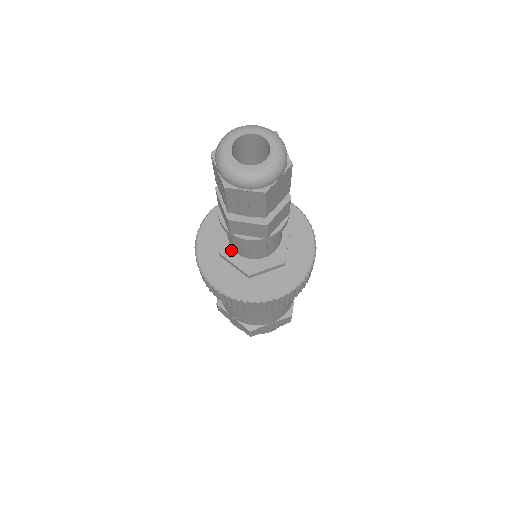
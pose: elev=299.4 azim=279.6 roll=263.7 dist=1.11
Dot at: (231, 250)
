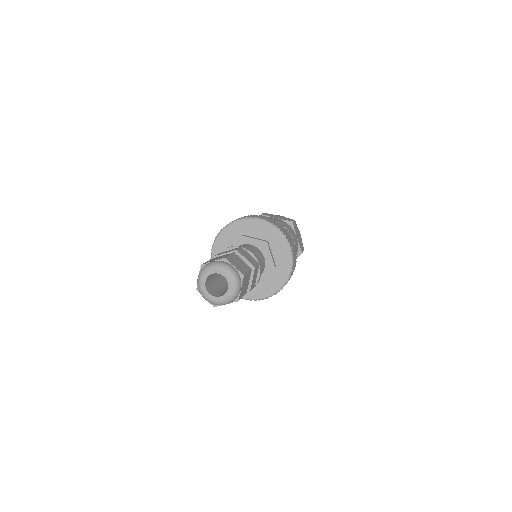
Dot at: occluded
